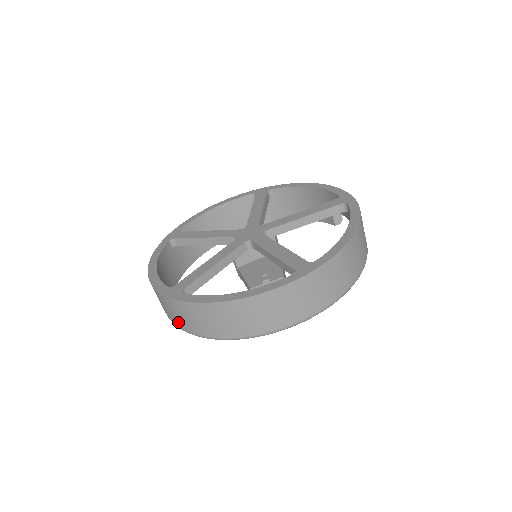
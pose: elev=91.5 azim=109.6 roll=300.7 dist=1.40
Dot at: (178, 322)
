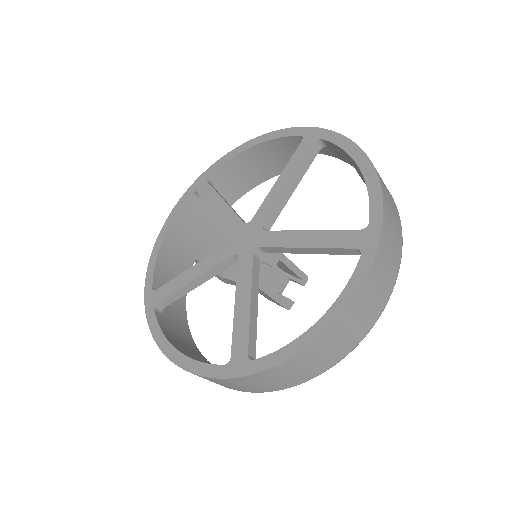
Dot at: (259, 389)
